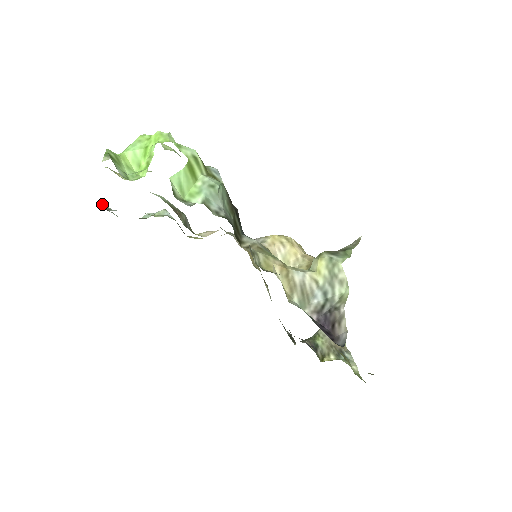
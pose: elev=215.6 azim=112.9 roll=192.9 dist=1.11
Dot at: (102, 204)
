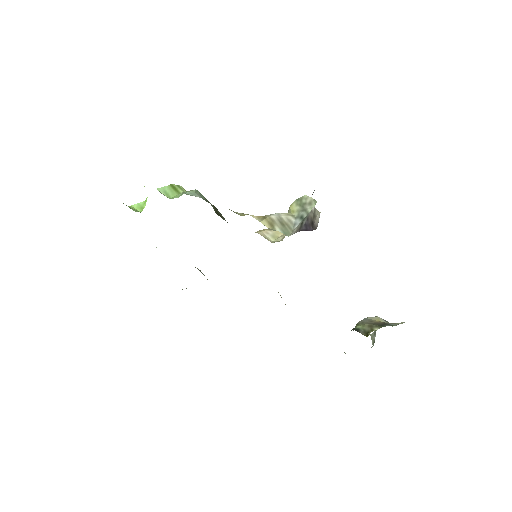
Dot at: occluded
